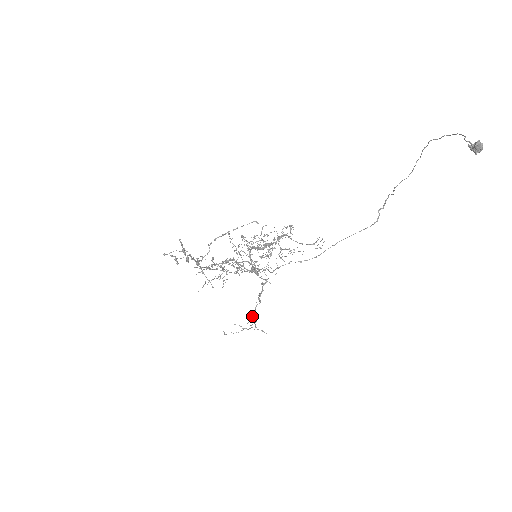
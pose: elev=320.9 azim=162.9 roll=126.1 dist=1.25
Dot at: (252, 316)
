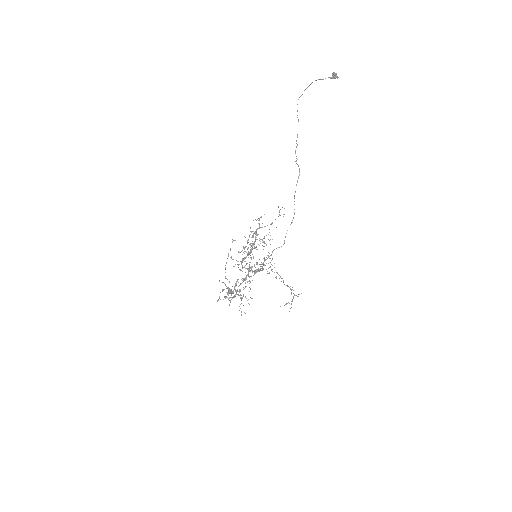
Dot at: (290, 288)
